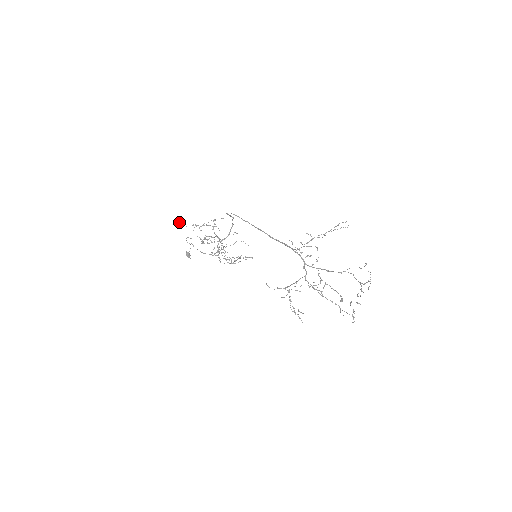
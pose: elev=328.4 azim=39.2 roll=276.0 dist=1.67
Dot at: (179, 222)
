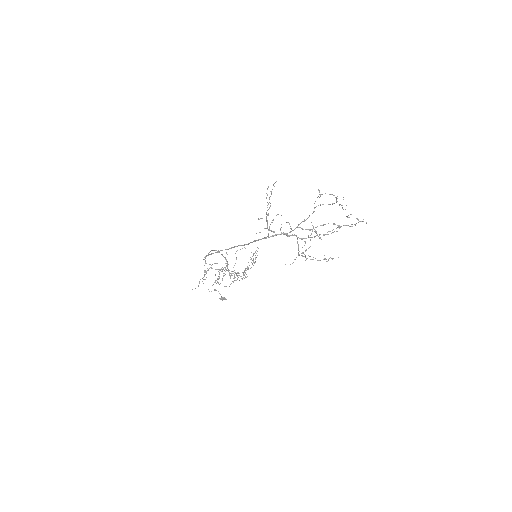
Dot at: occluded
